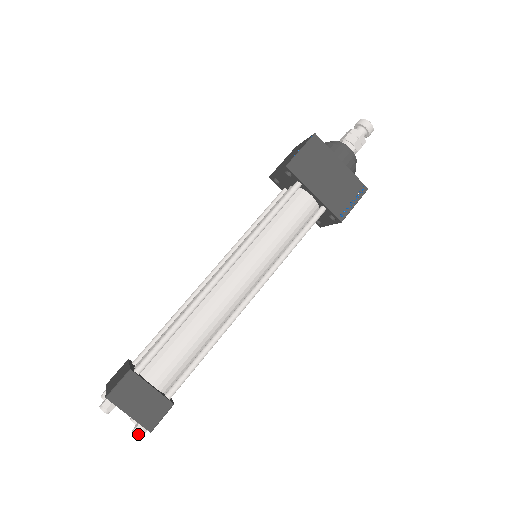
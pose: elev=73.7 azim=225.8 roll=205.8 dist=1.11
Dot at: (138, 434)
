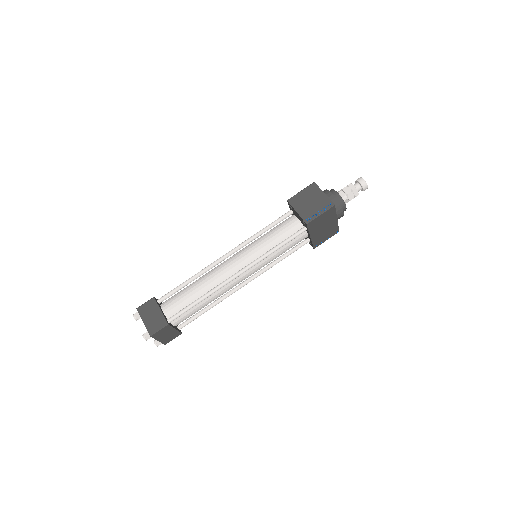
Dot at: (158, 345)
